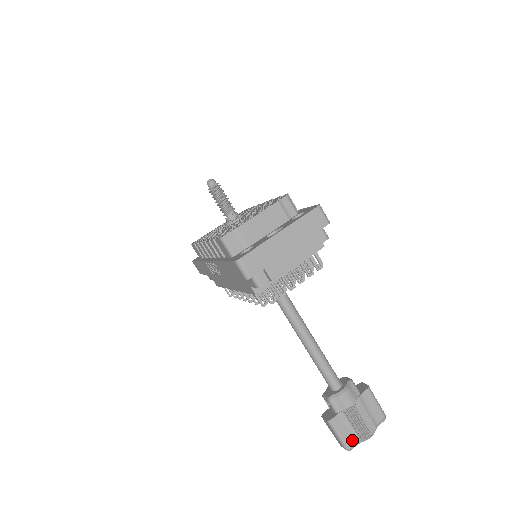
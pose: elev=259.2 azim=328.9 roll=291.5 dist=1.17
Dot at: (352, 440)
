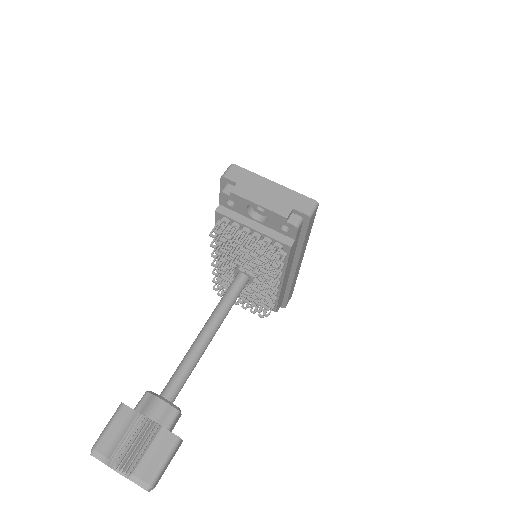
Dot at: (106, 448)
